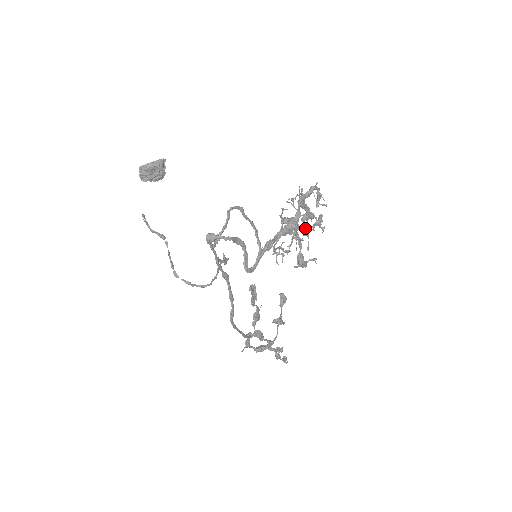
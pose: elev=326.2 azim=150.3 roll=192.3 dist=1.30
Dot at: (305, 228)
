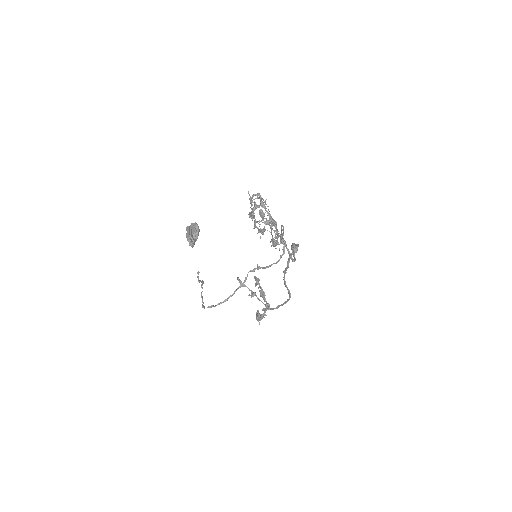
Dot at: occluded
